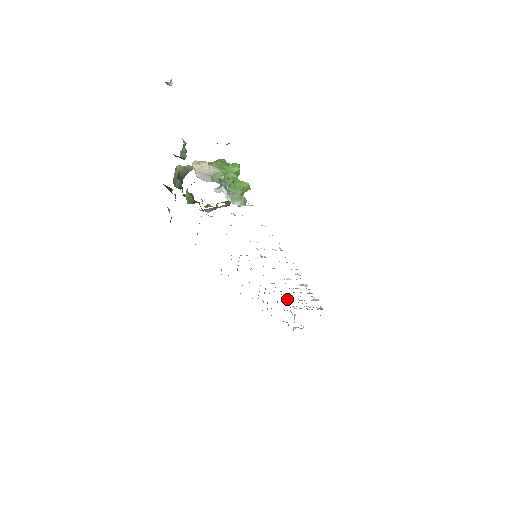
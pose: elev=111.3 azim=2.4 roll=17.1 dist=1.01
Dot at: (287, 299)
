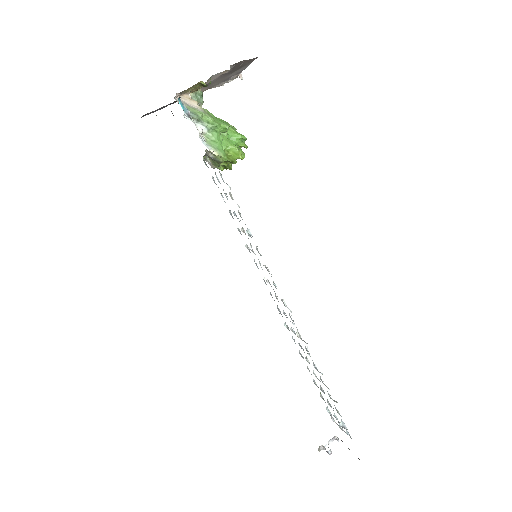
Dot at: (315, 384)
